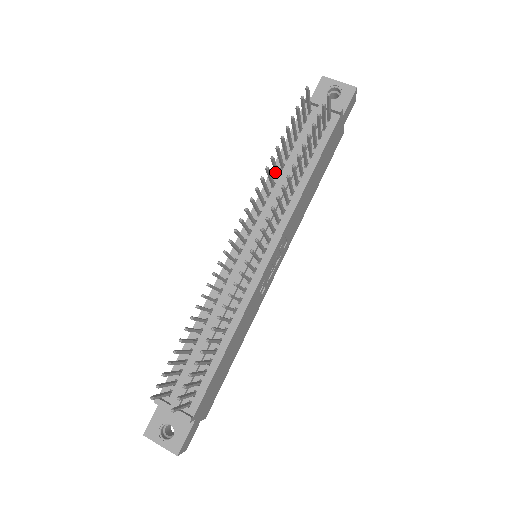
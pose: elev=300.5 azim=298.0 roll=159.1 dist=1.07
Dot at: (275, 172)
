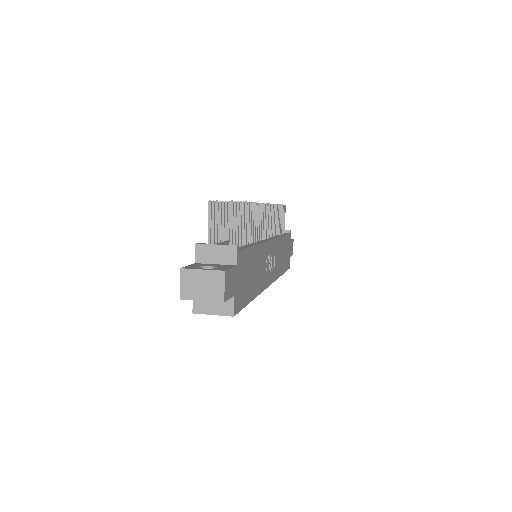
Dot at: occluded
